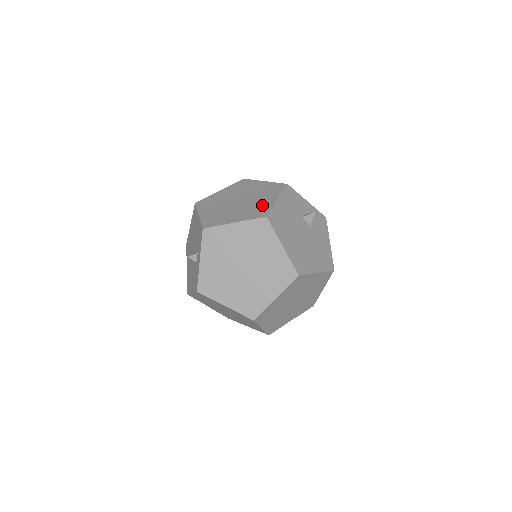
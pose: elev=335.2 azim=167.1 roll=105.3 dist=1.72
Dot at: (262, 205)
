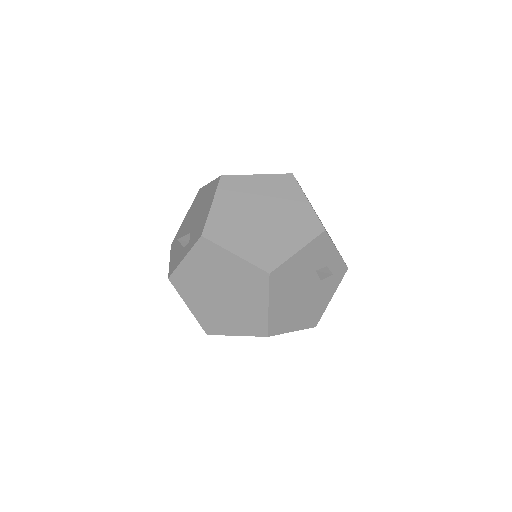
Dot at: (278, 248)
